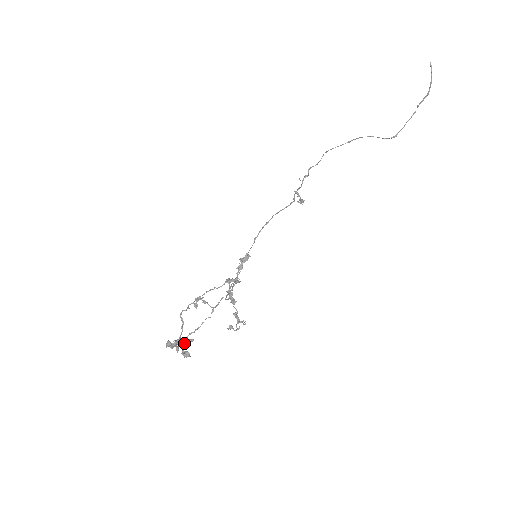
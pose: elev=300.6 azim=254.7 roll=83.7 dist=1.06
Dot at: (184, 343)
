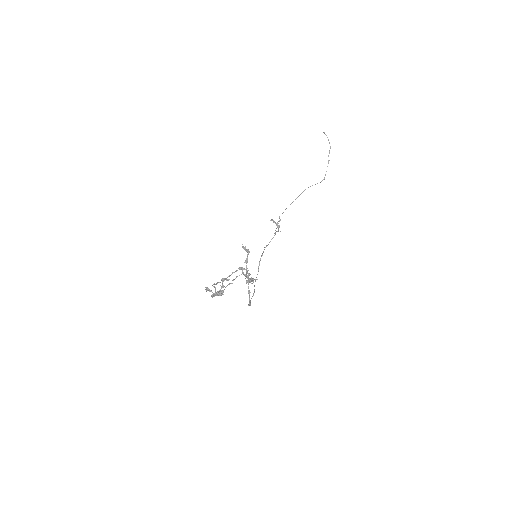
Dot at: occluded
